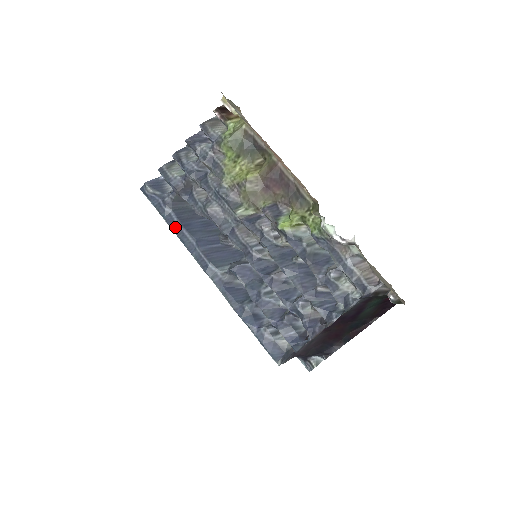
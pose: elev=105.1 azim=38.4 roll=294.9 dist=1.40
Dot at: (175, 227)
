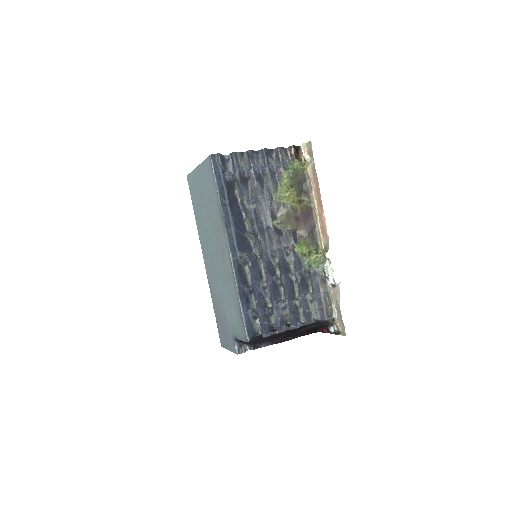
Dot at: (224, 202)
